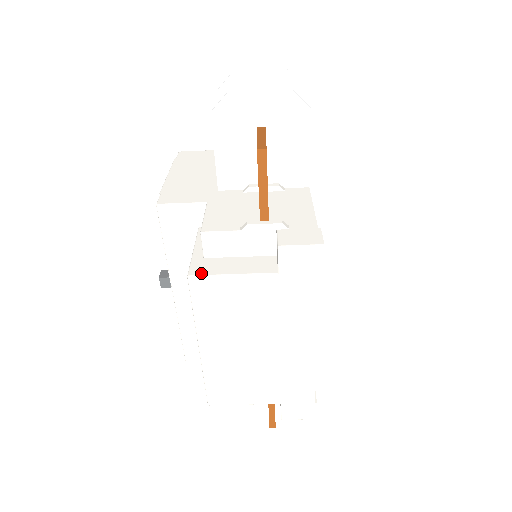
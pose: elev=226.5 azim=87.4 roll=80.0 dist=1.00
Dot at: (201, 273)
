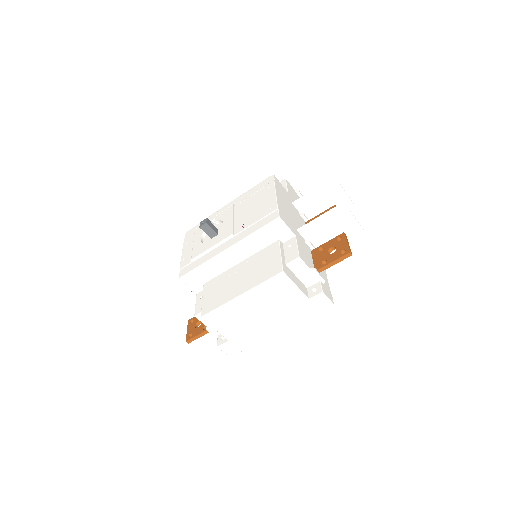
Dot at: (287, 274)
